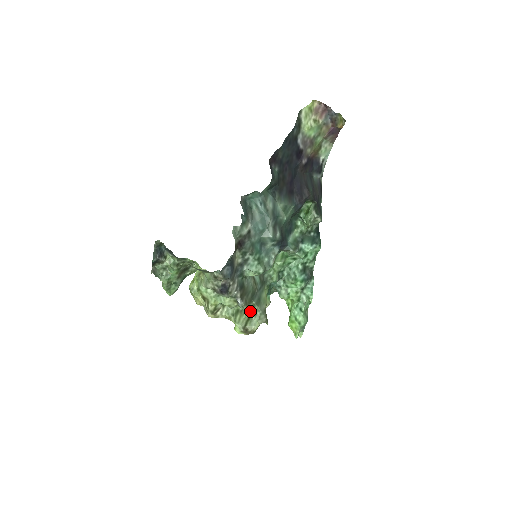
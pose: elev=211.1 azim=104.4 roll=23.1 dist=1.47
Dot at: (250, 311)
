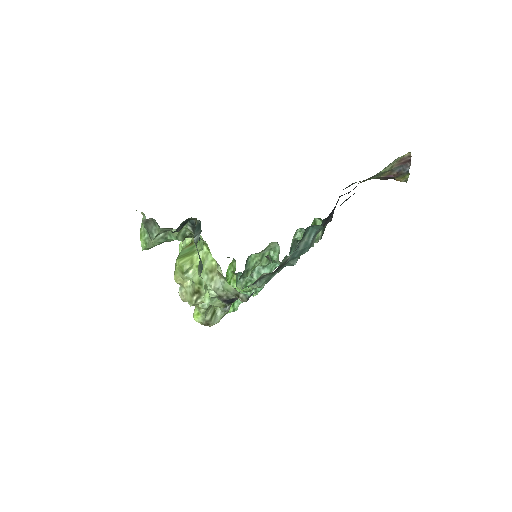
Dot at: occluded
